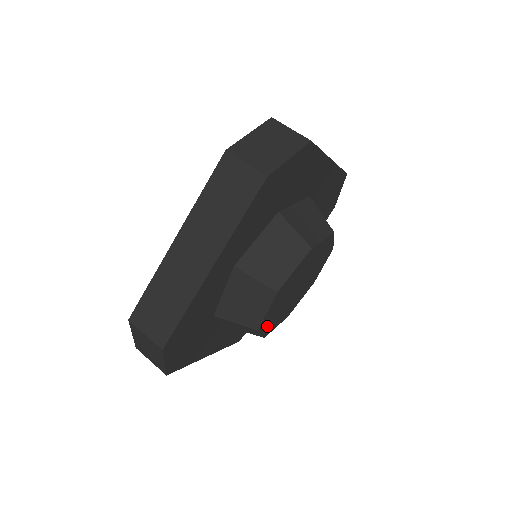
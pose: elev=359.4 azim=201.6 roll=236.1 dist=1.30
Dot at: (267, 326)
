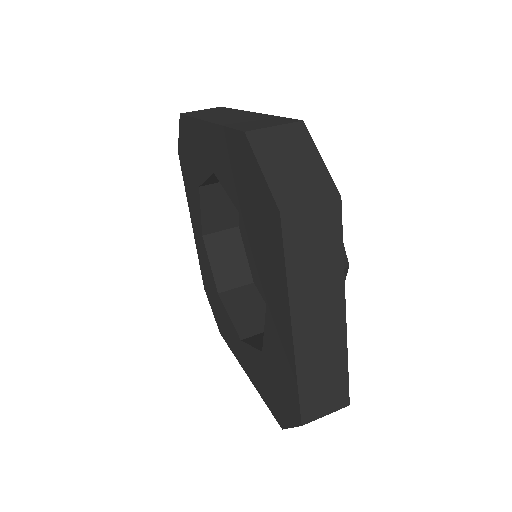
Dot at: occluded
